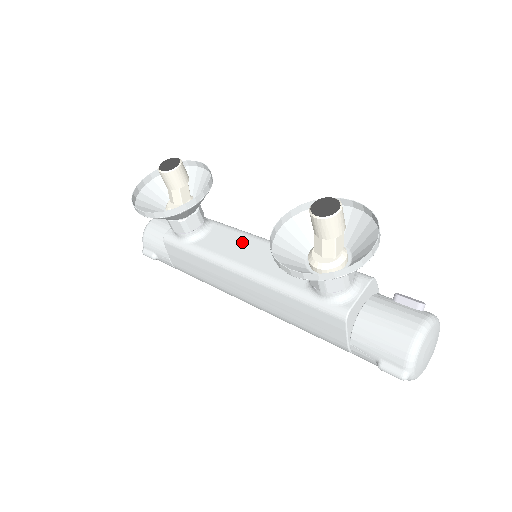
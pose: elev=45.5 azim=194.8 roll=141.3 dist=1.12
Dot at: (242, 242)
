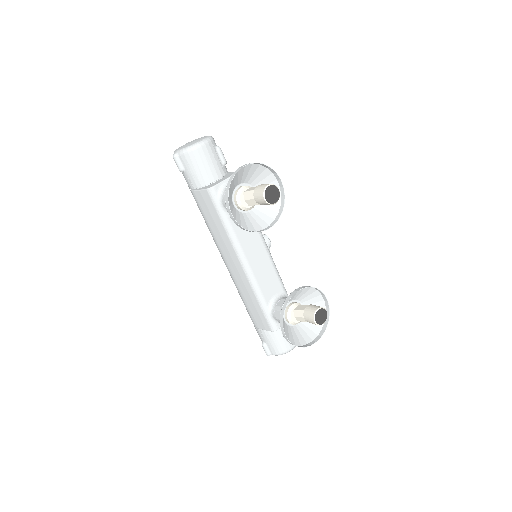
Dot at: (256, 241)
